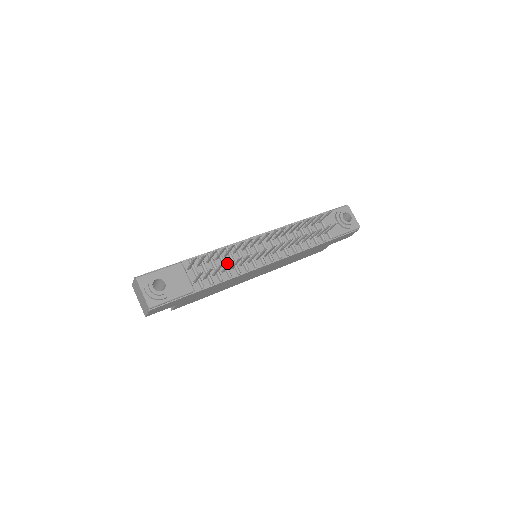
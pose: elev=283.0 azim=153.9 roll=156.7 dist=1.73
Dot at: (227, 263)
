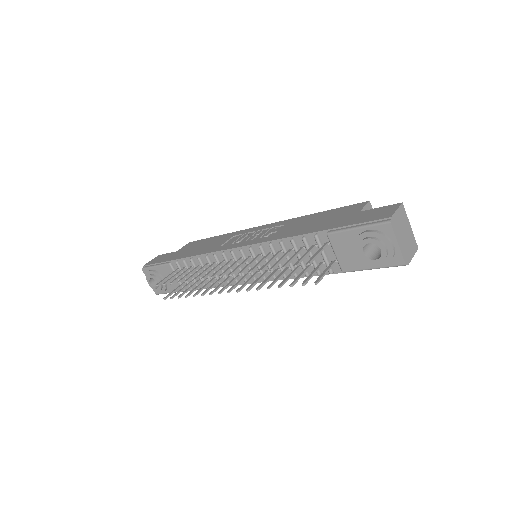
Dot at: occluded
